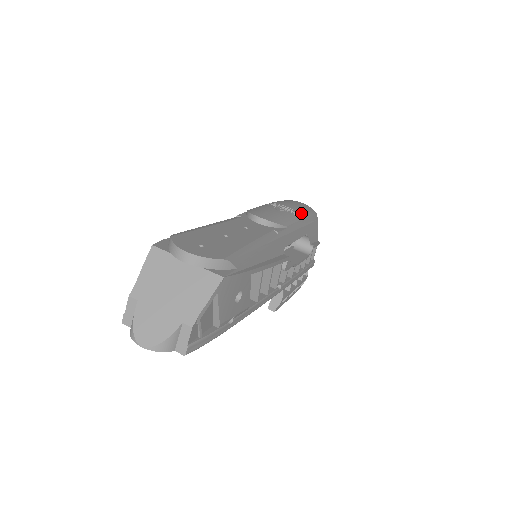
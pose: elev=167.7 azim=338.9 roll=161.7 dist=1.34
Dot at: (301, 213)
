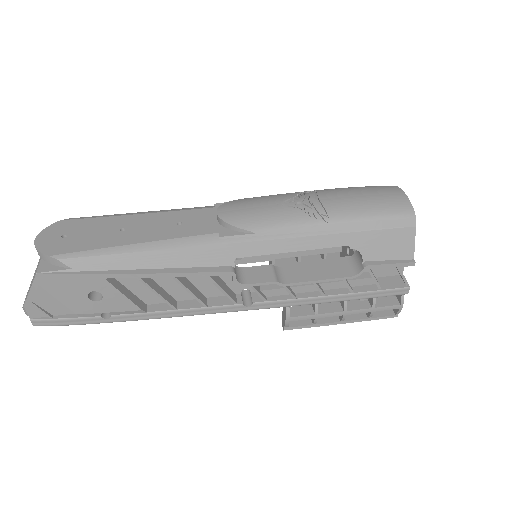
Dot at: (337, 213)
